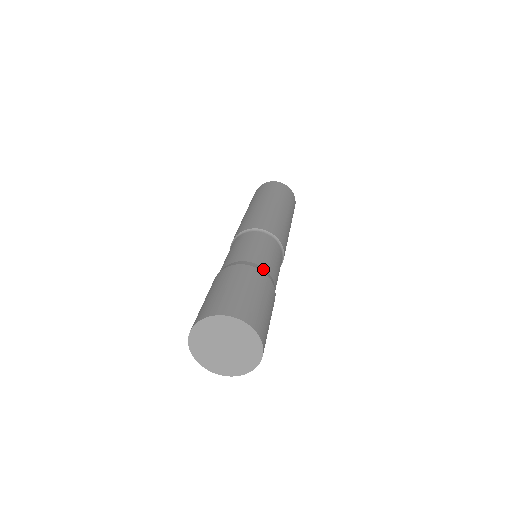
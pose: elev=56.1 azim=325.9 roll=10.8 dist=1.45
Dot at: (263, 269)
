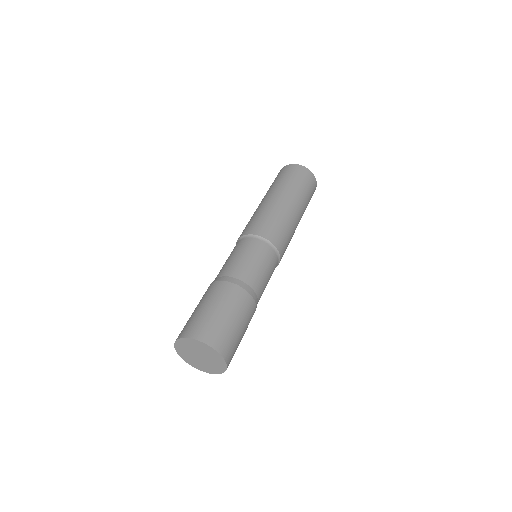
Dot at: (244, 285)
